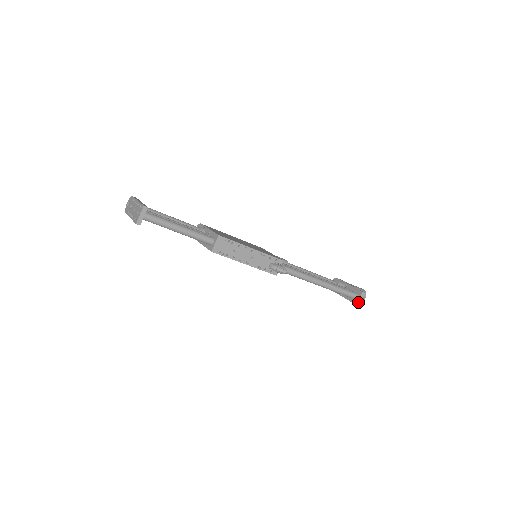
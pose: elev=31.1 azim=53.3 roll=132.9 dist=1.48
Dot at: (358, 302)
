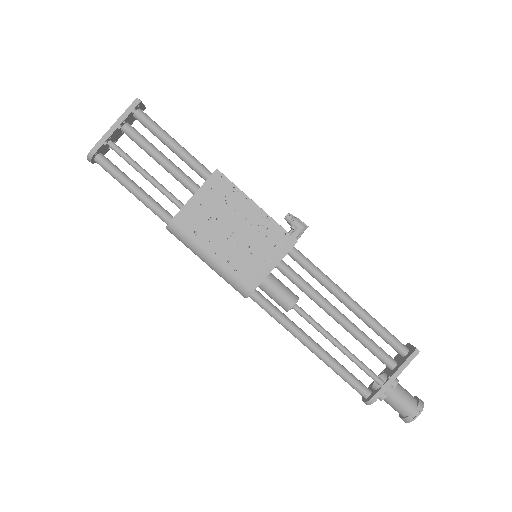
Dot at: (415, 347)
